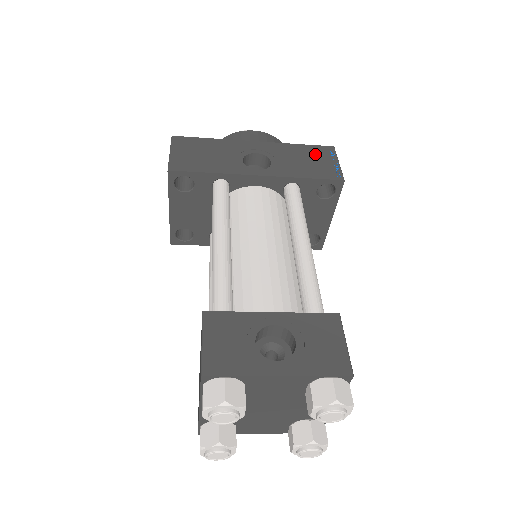
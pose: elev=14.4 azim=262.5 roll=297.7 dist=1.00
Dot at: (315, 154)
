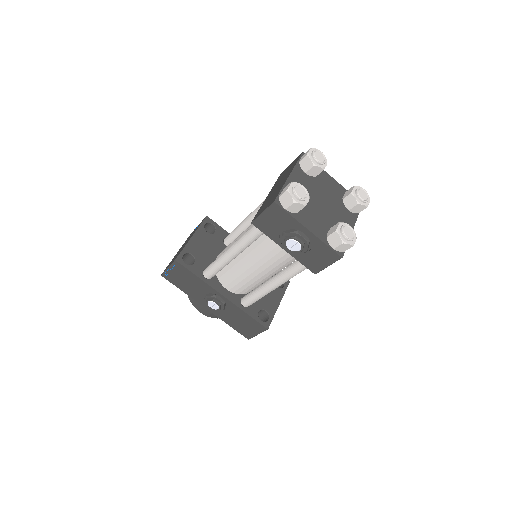
Dot at: occluded
